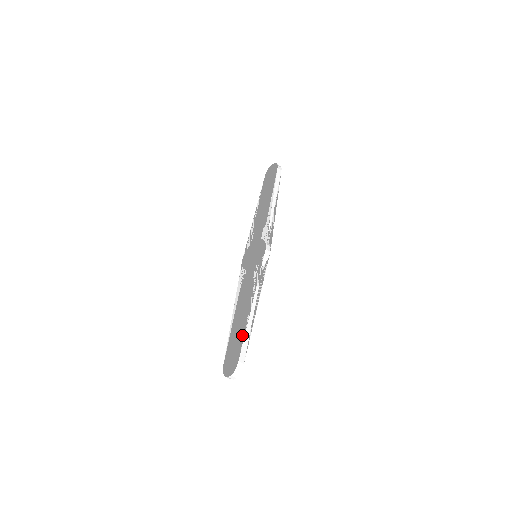
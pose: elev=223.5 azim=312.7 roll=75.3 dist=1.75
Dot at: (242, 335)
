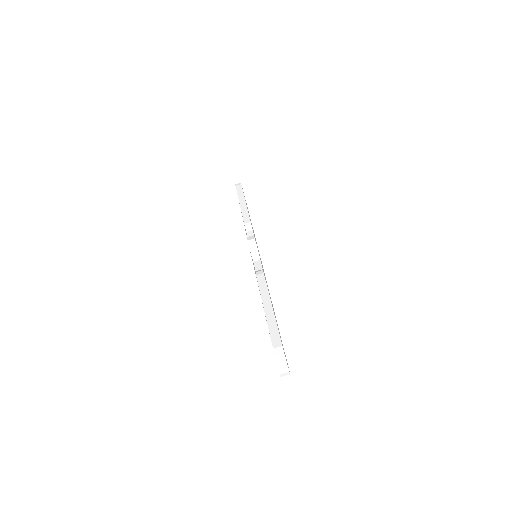
Dot at: (267, 324)
